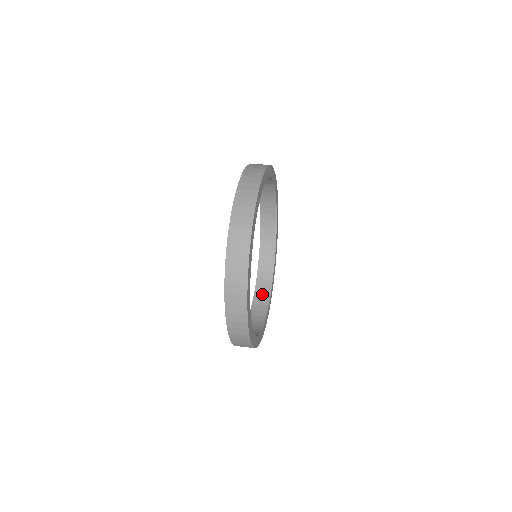
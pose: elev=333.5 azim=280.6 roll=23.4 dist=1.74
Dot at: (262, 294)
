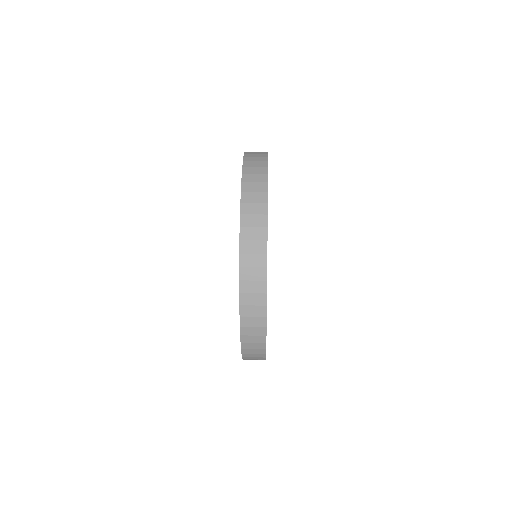
Dot at: occluded
